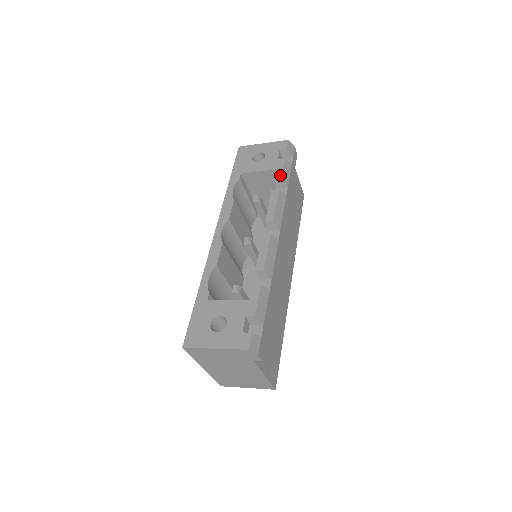
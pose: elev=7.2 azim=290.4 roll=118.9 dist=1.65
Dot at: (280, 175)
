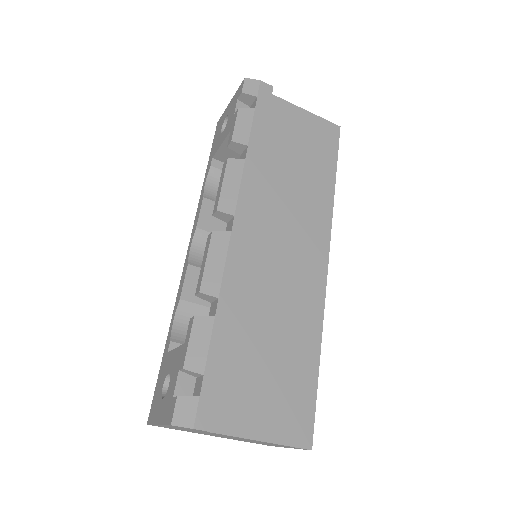
Dot at: (231, 136)
